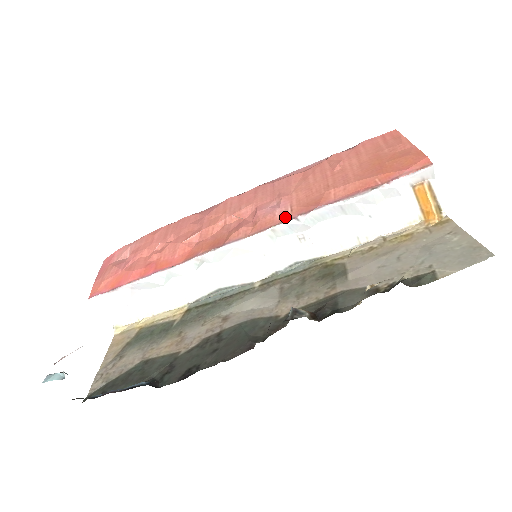
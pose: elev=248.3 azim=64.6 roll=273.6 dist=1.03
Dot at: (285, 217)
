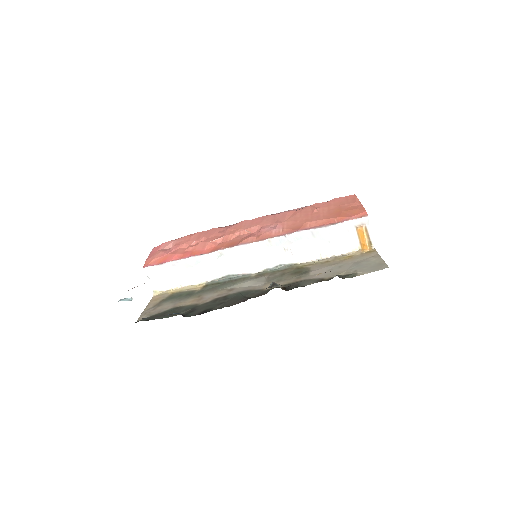
Dot at: (278, 234)
